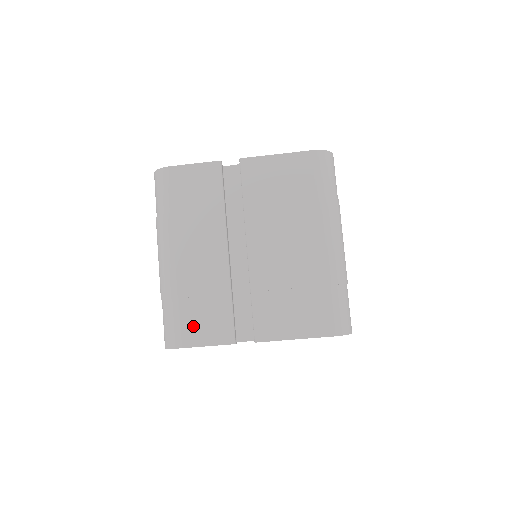
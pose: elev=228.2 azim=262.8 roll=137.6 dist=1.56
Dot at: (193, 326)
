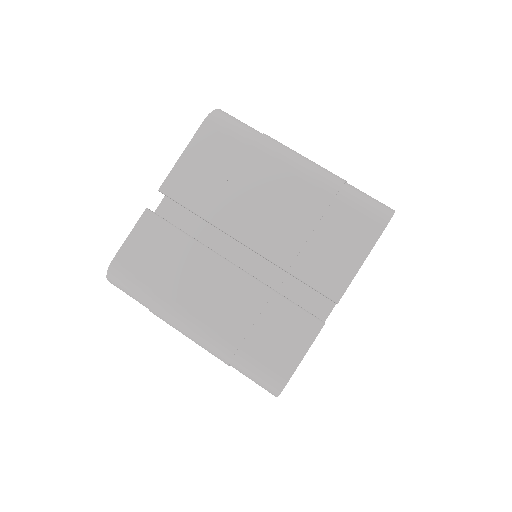
Dot at: (277, 351)
